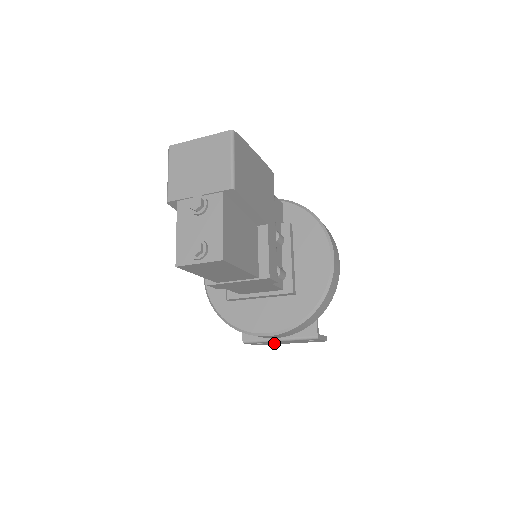
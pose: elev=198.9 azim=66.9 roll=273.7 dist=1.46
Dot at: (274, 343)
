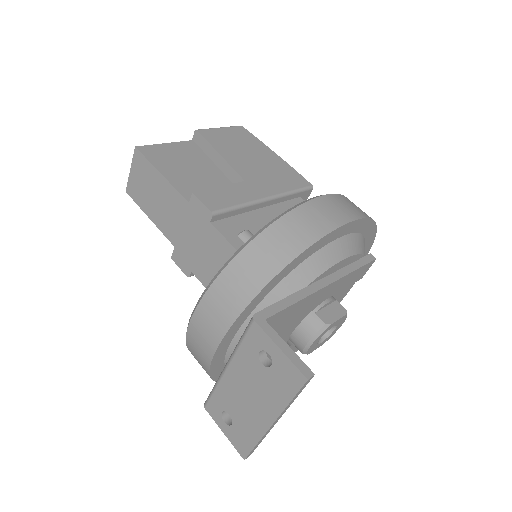
Dot at: (246, 419)
